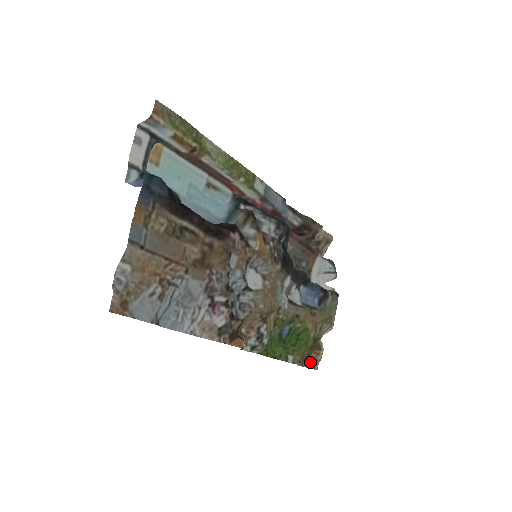
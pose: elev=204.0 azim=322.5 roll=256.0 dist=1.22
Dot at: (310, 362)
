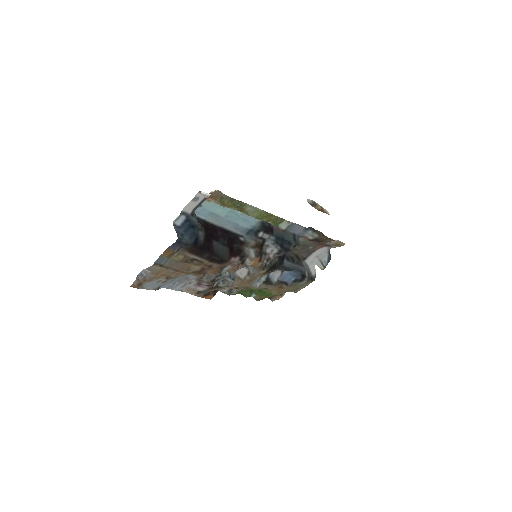
Dot at: occluded
